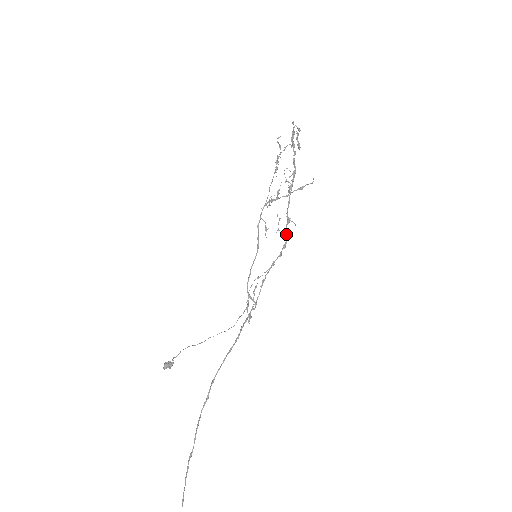
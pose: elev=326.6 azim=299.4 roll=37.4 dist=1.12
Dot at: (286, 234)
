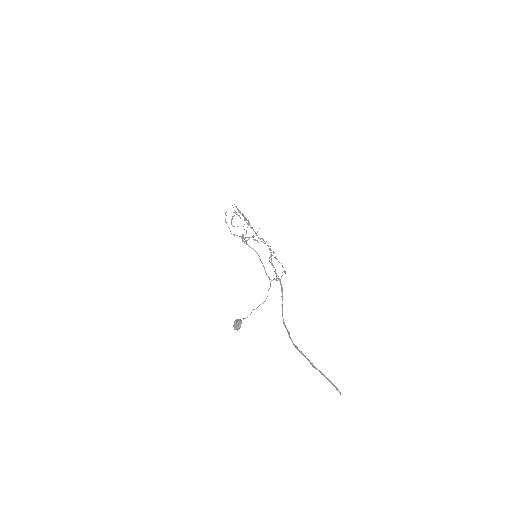
Dot at: occluded
